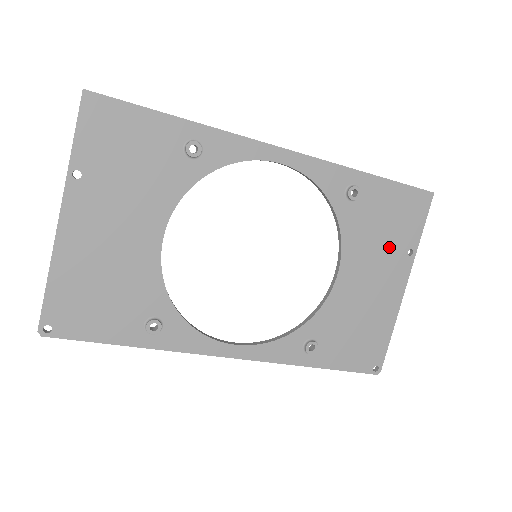
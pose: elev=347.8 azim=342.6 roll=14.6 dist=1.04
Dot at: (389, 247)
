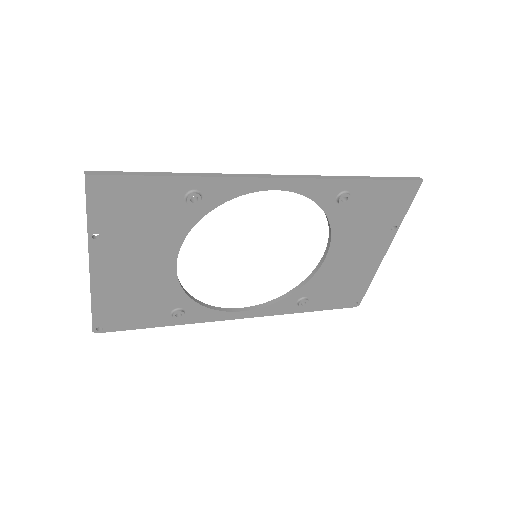
Dot at: (374, 228)
